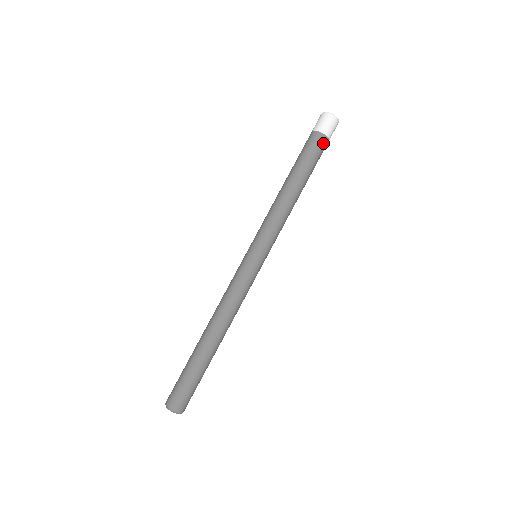
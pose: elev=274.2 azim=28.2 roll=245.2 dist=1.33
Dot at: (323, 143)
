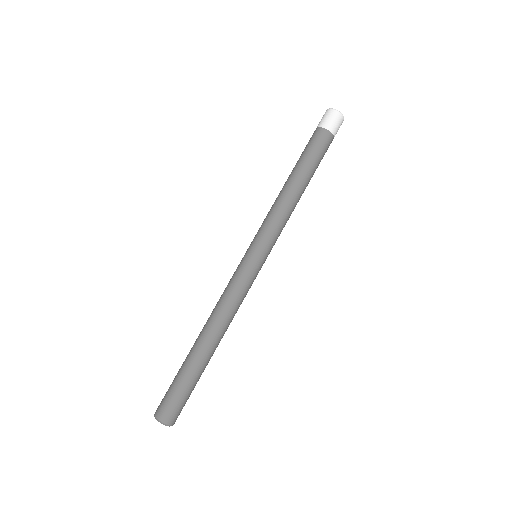
Dot at: (321, 135)
